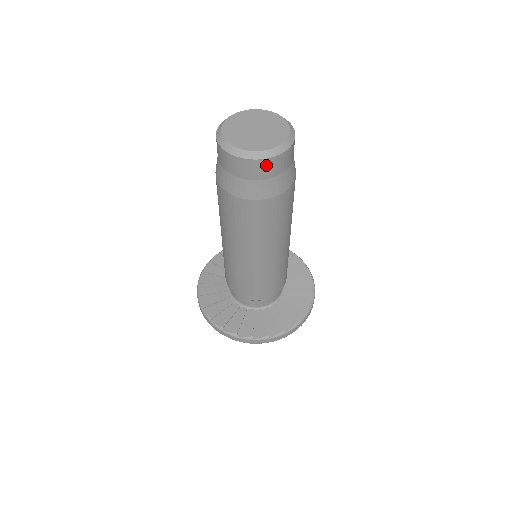
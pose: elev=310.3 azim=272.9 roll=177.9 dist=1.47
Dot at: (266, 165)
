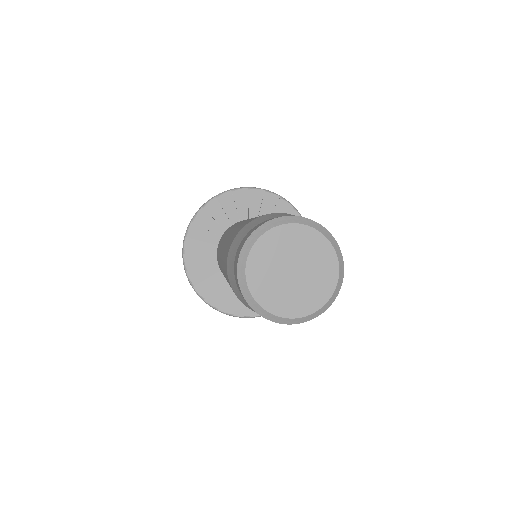
Dot at: occluded
